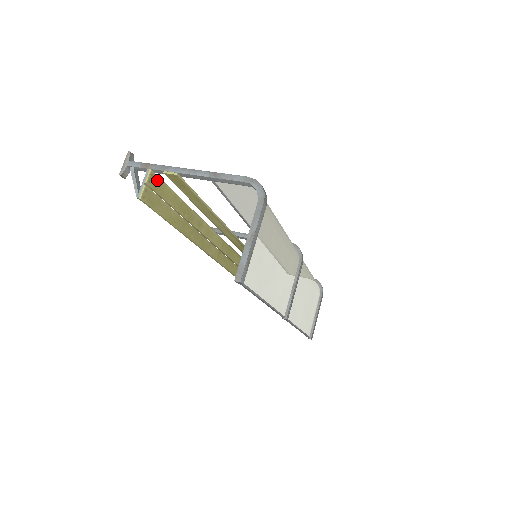
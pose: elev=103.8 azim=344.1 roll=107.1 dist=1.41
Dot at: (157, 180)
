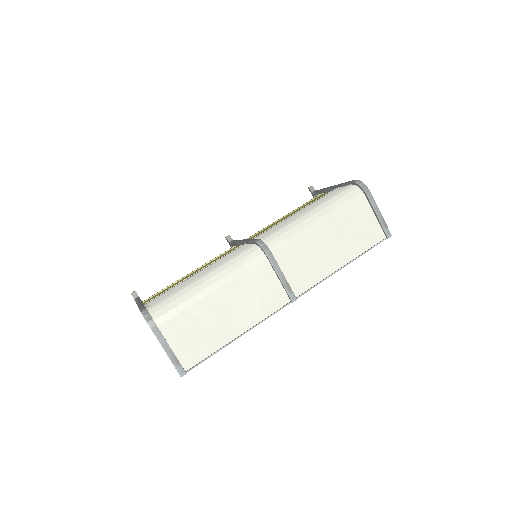
Dot at: occluded
